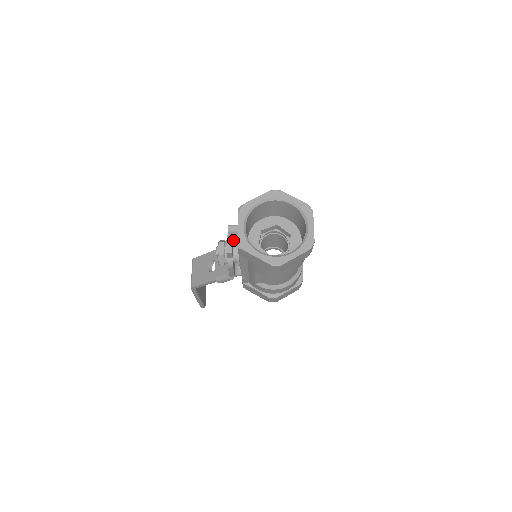
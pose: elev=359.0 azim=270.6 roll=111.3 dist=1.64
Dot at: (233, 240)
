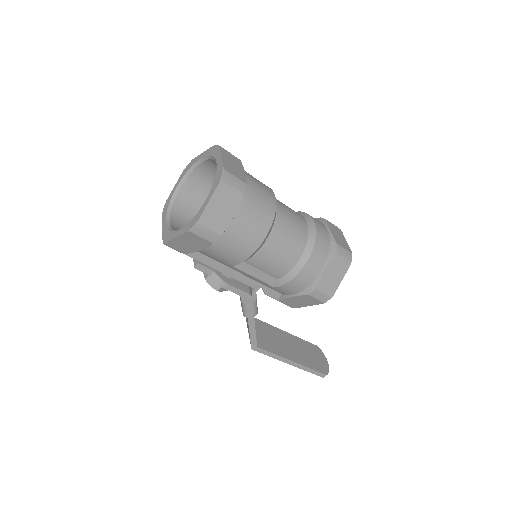
Dot at: occluded
